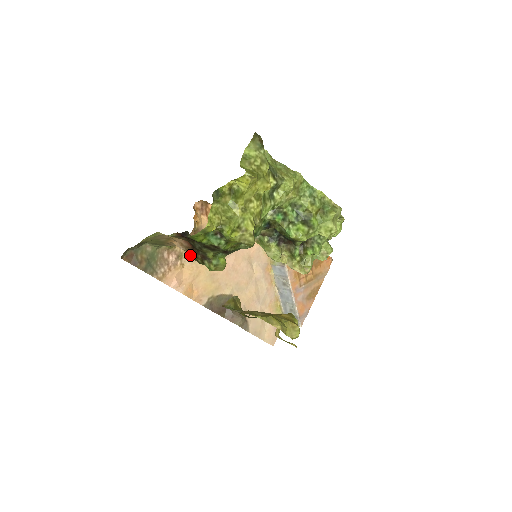
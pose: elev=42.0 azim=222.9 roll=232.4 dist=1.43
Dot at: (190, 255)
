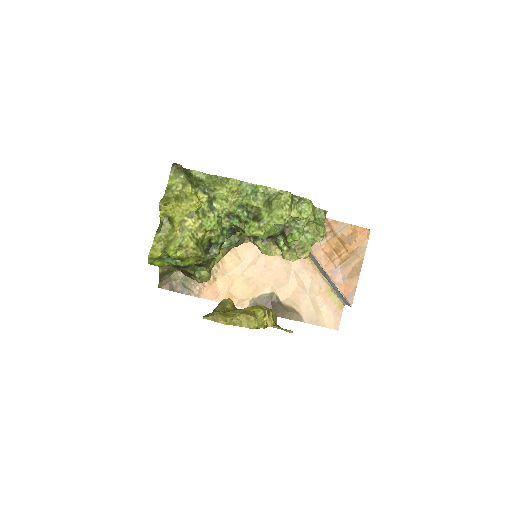
Dot at: (219, 269)
